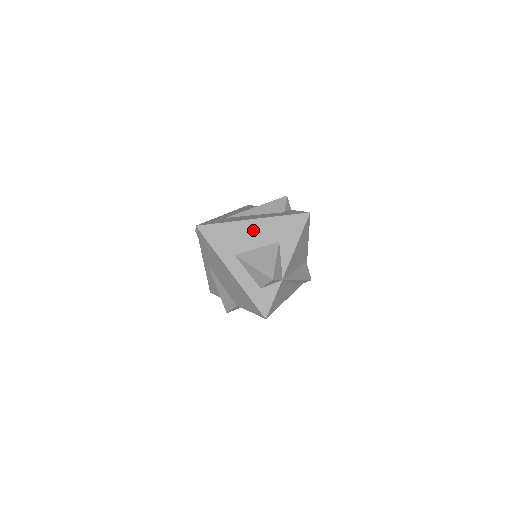
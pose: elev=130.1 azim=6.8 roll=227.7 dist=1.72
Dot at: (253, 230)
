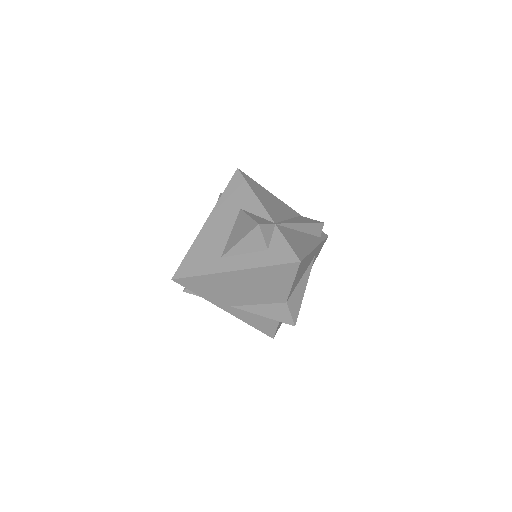
Dot at: (213, 228)
